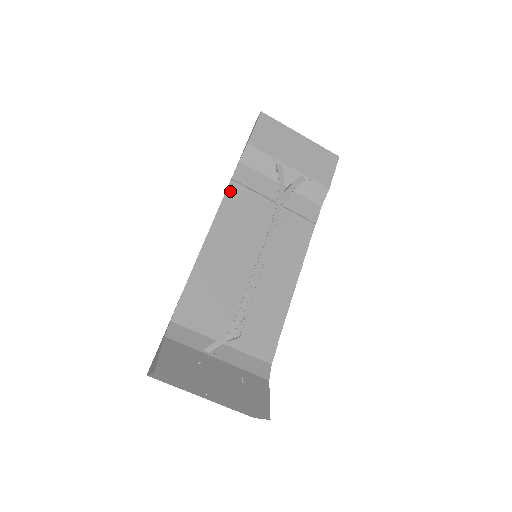
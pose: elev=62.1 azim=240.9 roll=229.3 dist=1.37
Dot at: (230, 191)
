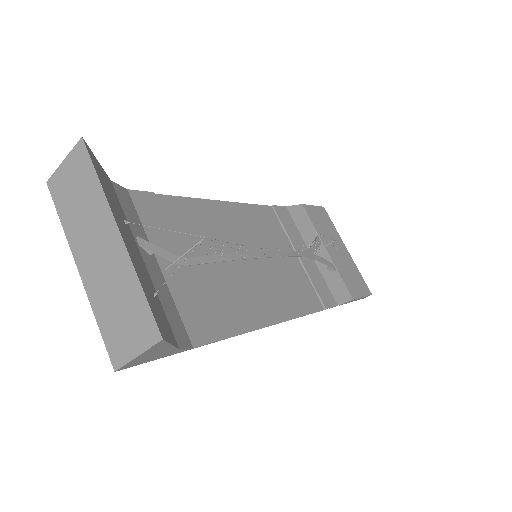
Dot at: (265, 209)
